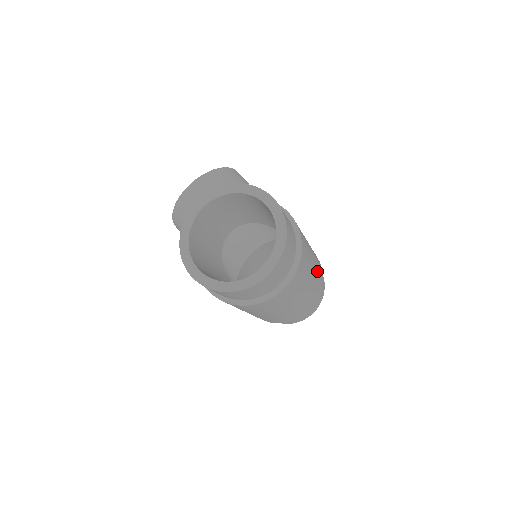
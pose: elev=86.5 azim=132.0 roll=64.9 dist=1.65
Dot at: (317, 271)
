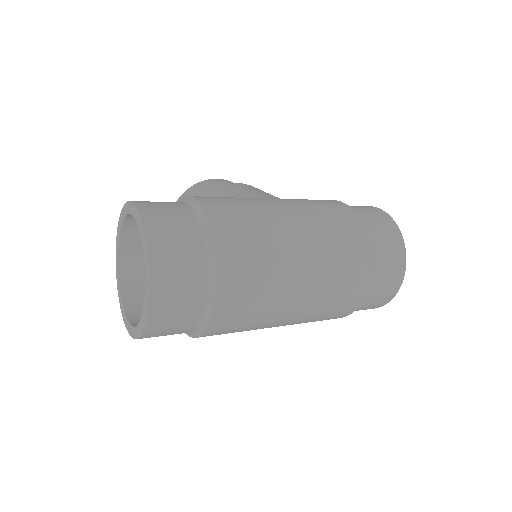
Dot at: (321, 230)
